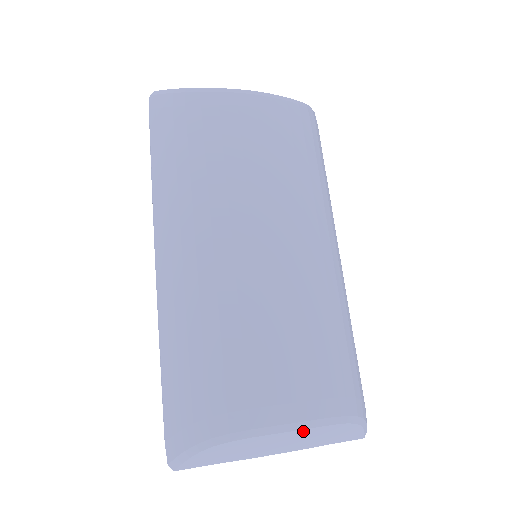
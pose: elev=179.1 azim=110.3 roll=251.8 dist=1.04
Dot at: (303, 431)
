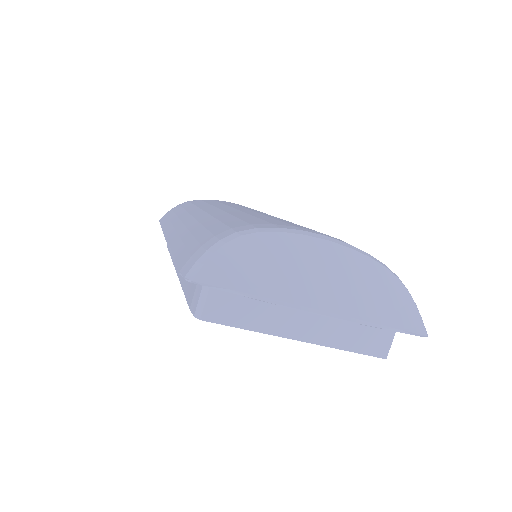
Dot at: (338, 250)
